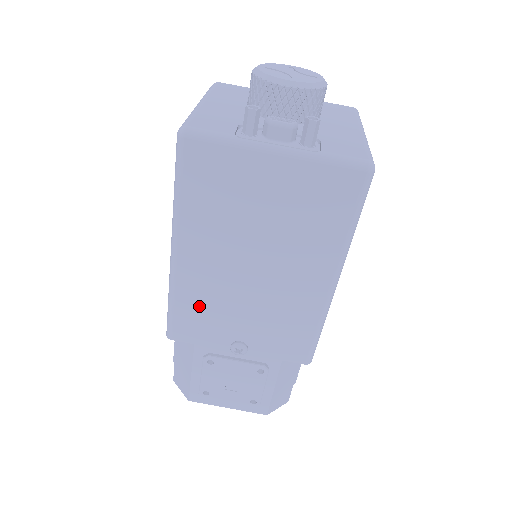
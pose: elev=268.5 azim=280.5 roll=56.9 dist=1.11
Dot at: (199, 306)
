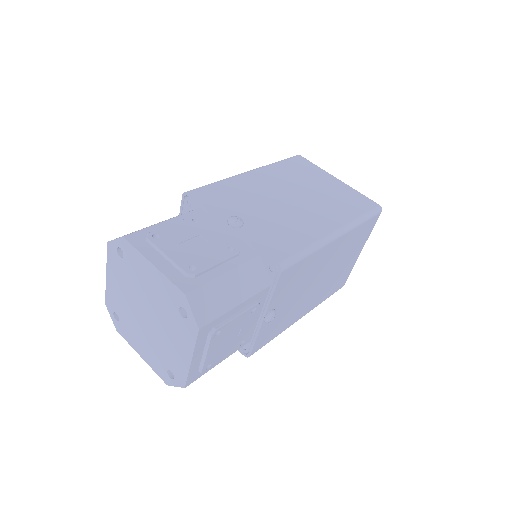
Dot at: (234, 192)
